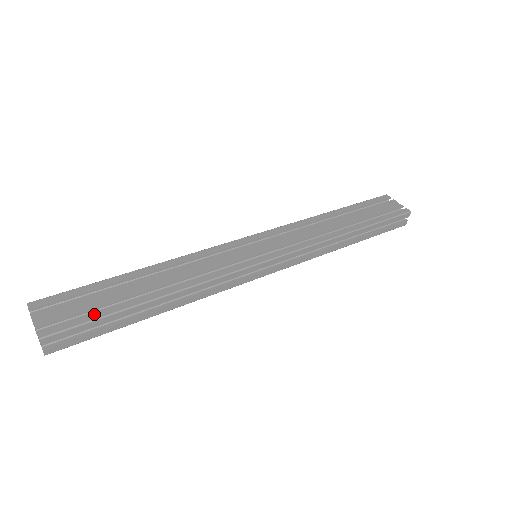
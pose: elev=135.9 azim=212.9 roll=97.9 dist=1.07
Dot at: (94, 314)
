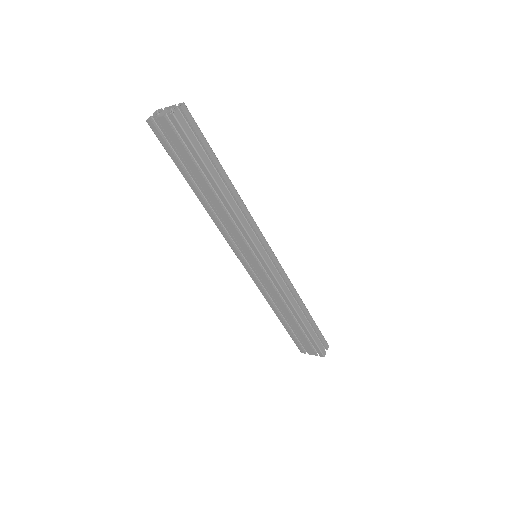
Dot at: (202, 139)
